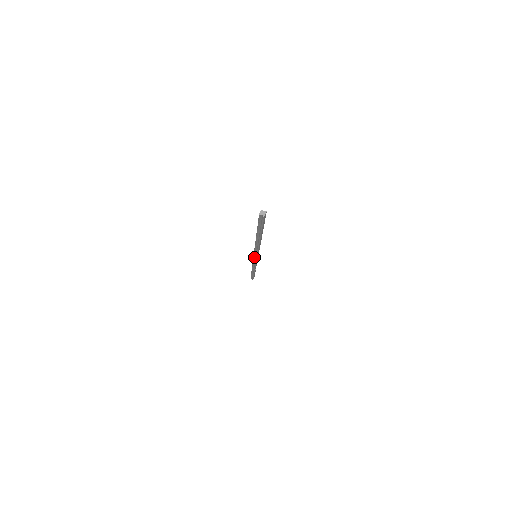
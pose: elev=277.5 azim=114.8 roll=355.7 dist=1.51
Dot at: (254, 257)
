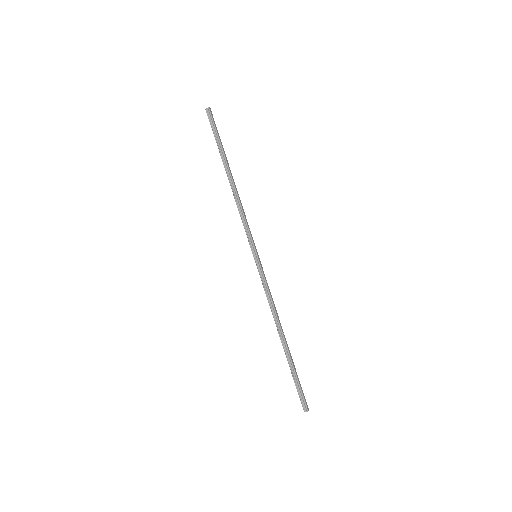
Dot at: (254, 255)
